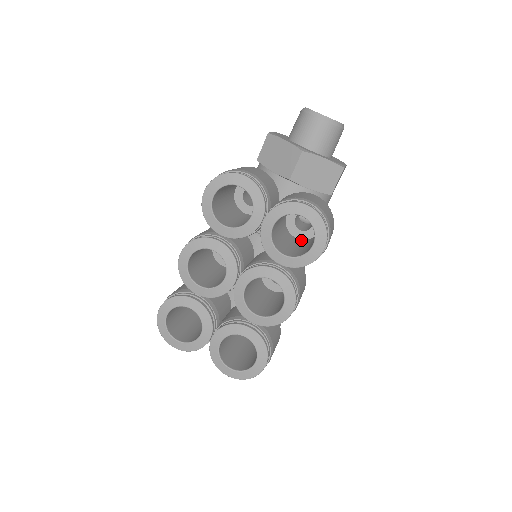
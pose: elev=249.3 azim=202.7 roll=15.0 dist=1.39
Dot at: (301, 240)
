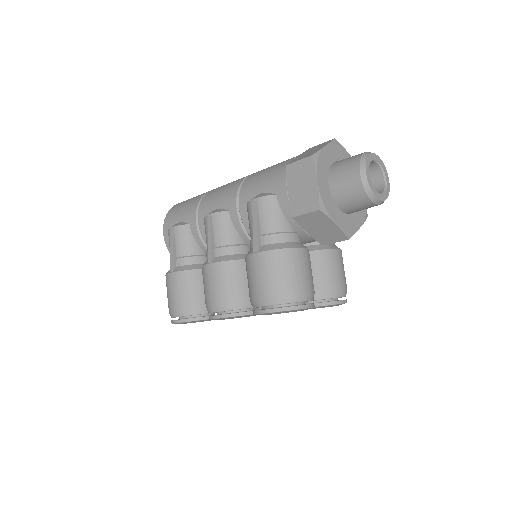
Dot at: occluded
